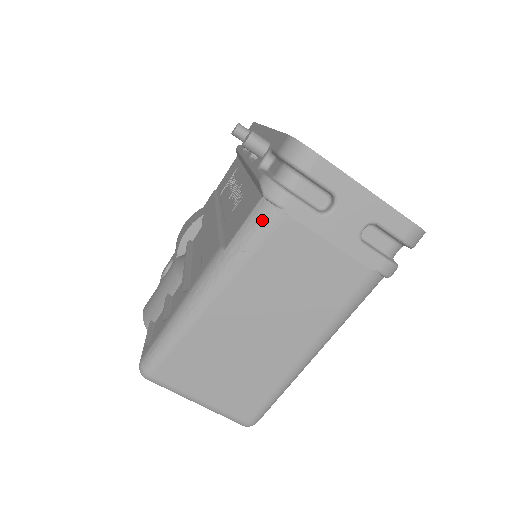
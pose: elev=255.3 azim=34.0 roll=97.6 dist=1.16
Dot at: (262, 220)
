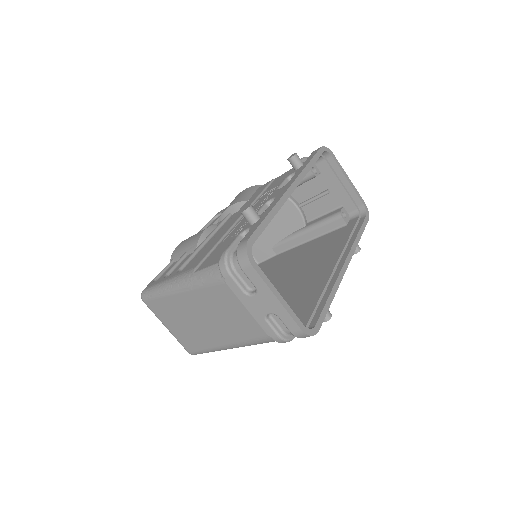
Dot at: (213, 275)
